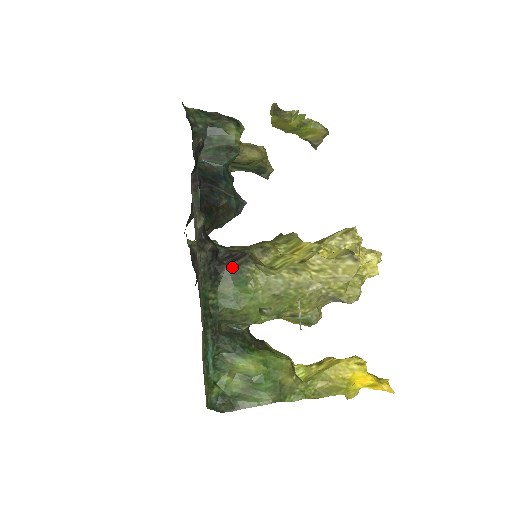
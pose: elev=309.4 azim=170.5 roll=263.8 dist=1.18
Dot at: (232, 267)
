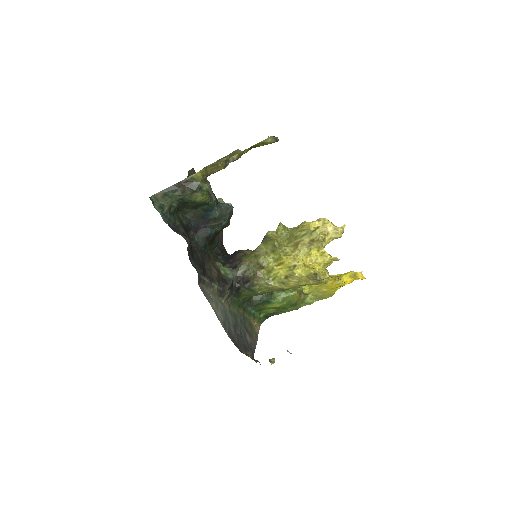
Dot at: (245, 288)
